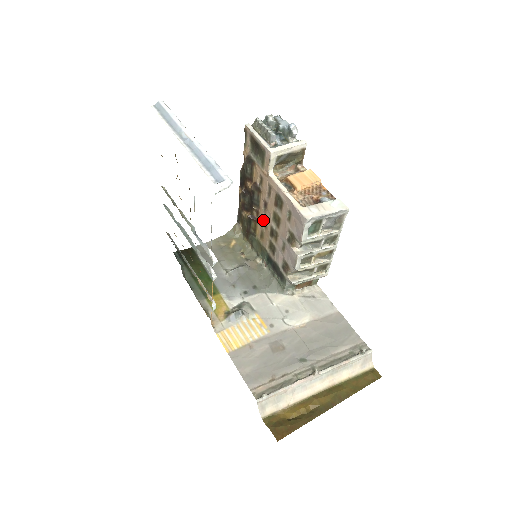
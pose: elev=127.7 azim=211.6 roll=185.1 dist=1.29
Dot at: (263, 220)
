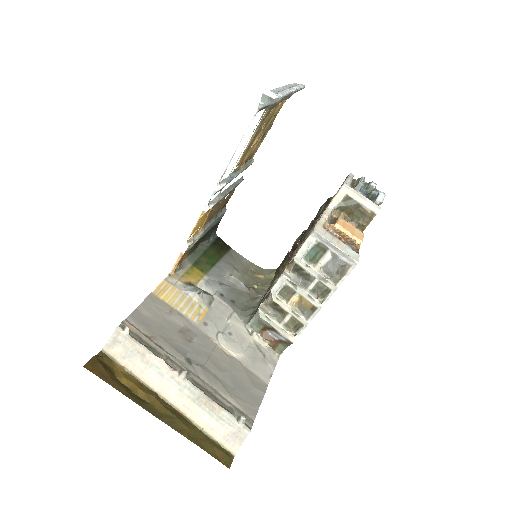
Dot at: occluded
